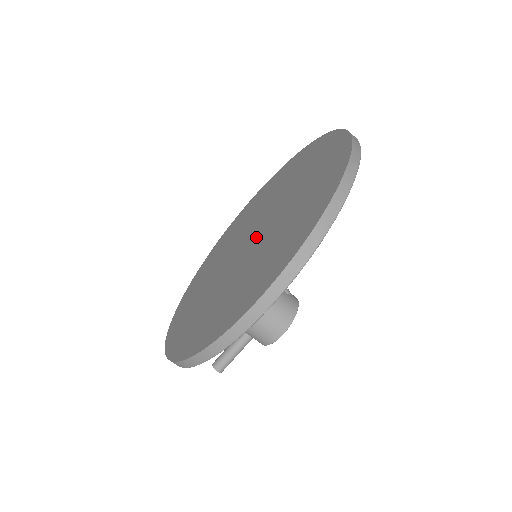
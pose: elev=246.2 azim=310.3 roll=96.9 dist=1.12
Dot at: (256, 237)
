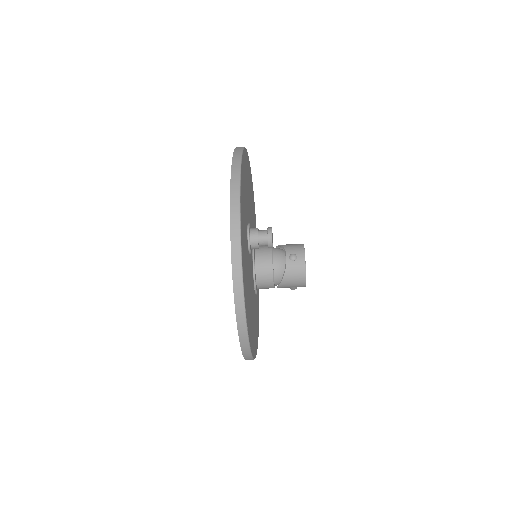
Dot at: occluded
